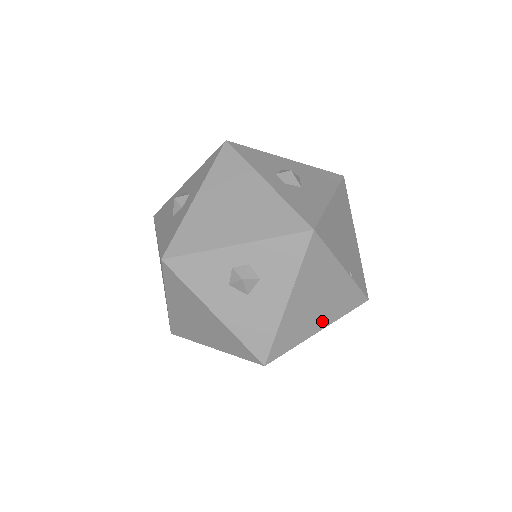
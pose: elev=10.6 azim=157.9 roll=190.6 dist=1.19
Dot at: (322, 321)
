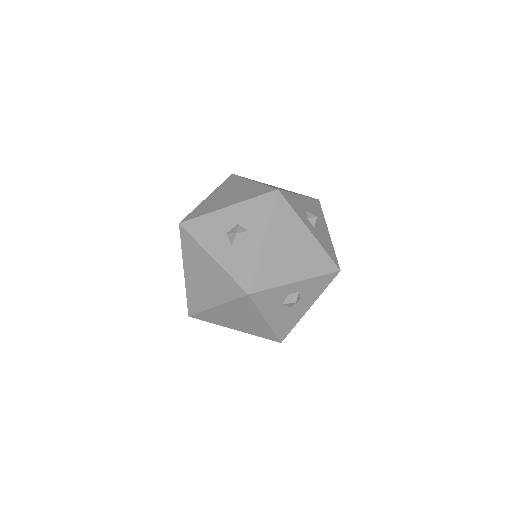
Dot at: occluded
